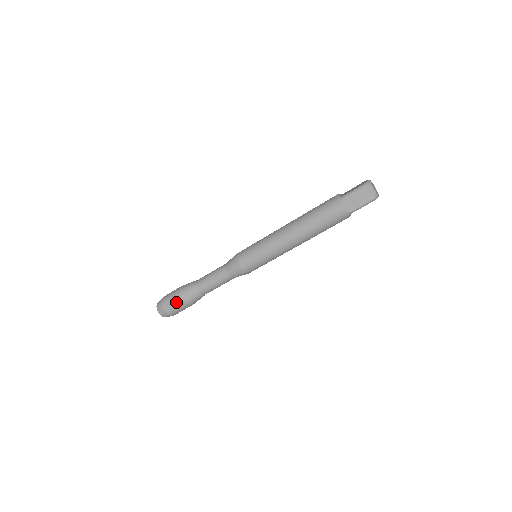
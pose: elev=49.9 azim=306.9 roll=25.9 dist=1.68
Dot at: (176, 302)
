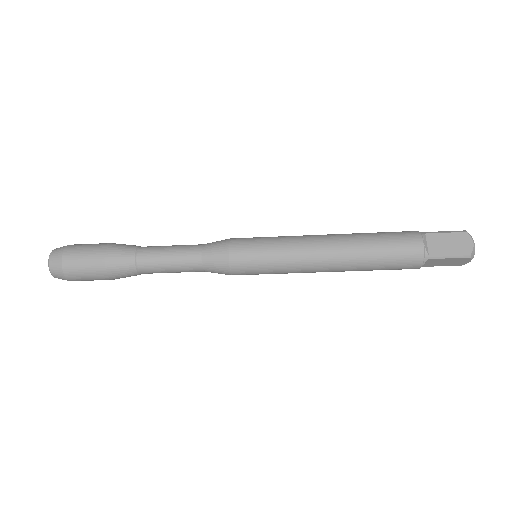
Dot at: (92, 253)
